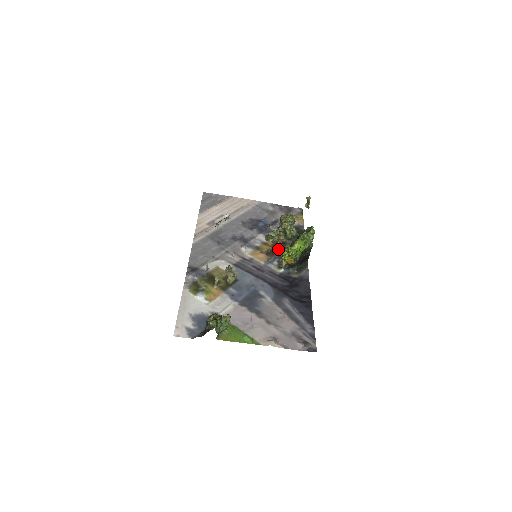
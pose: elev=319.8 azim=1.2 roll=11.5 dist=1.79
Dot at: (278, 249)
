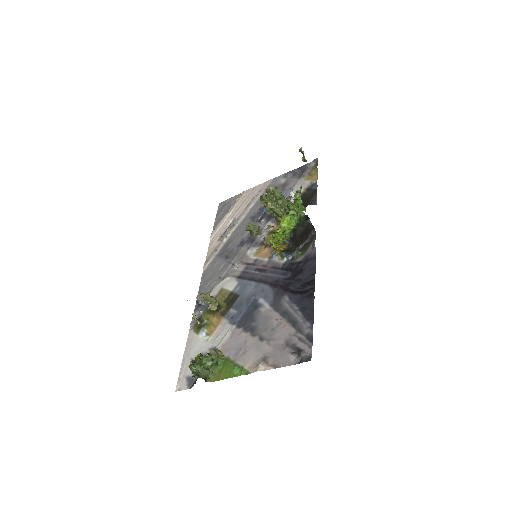
Dot at: occluded
